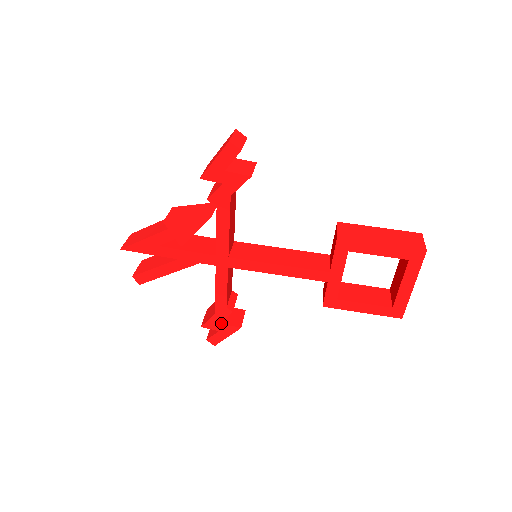
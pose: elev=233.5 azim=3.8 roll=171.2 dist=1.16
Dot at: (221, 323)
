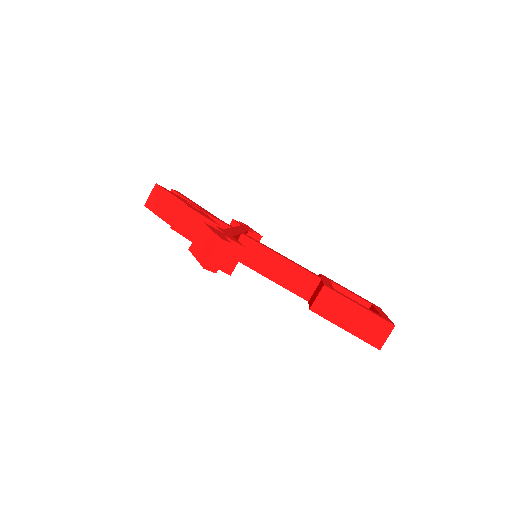
Dot at: occluded
